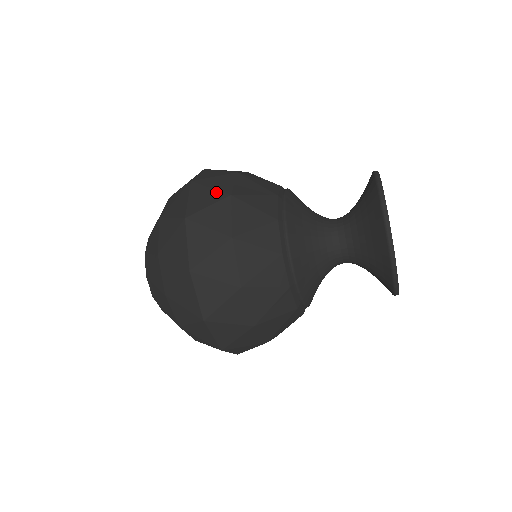
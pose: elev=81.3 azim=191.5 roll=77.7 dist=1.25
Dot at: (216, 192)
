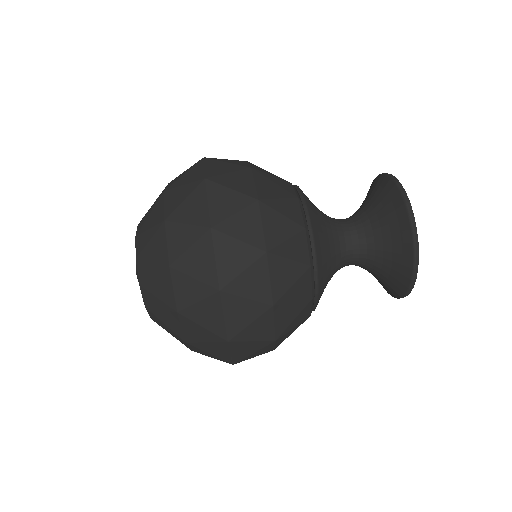
Dot at: (240, 195)
